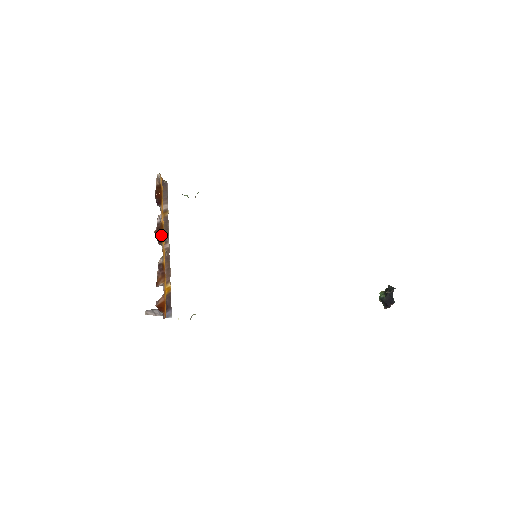
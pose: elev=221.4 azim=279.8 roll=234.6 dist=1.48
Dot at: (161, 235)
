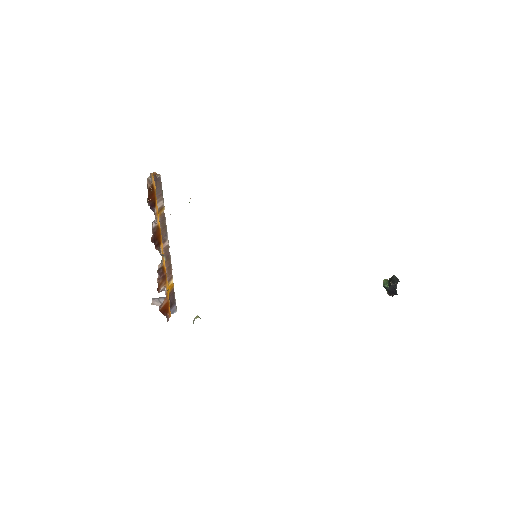
Dot at: (158, 238)
